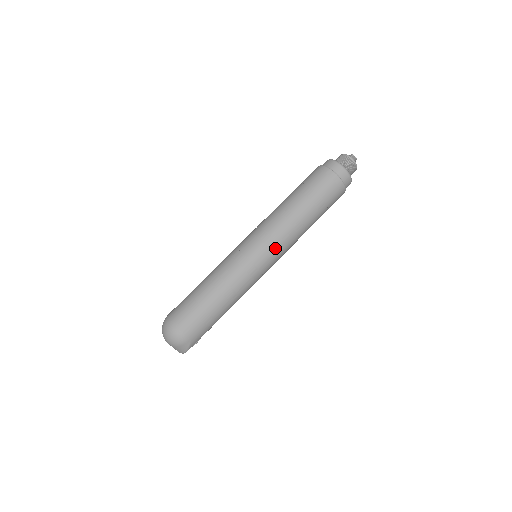
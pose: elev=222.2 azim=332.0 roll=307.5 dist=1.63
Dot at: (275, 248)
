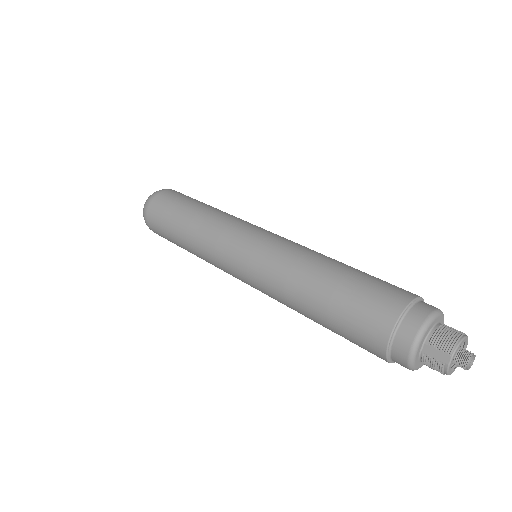
Dot at: occluded
